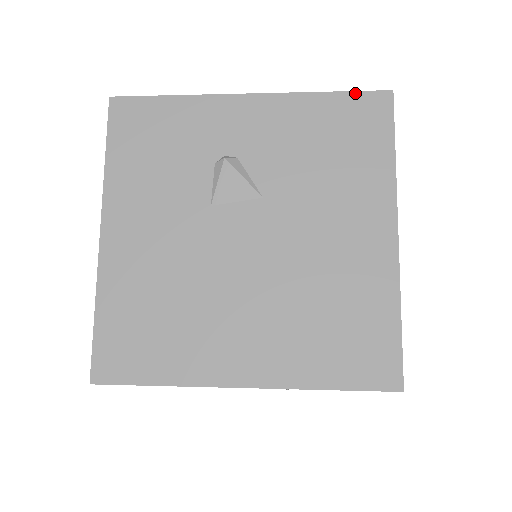
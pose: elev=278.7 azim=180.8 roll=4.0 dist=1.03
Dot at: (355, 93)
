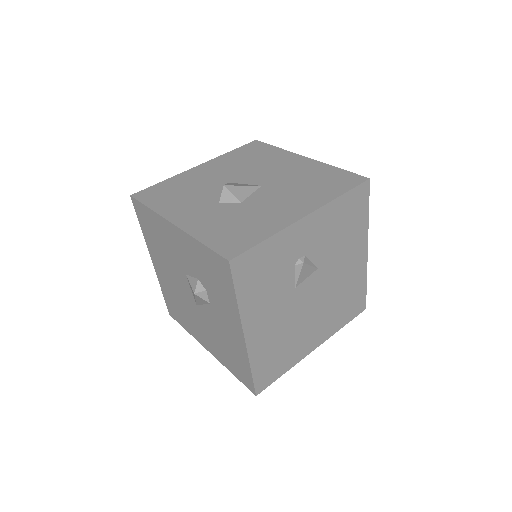
Dot at: (355, 189)
